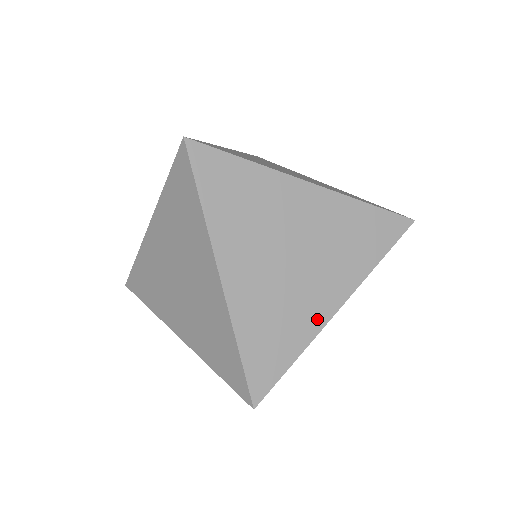
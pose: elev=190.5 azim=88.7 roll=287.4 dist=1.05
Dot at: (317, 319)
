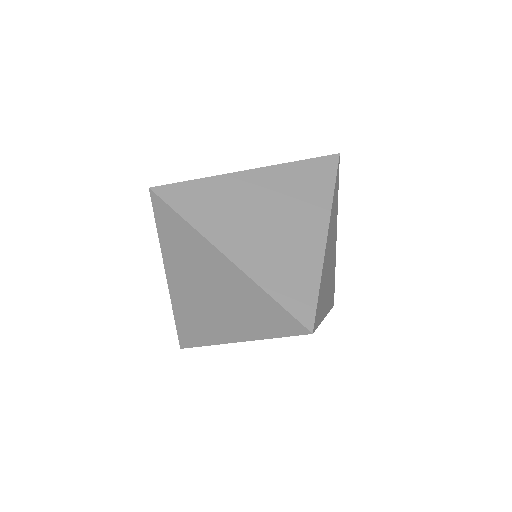
Dot at: (220, 337)
